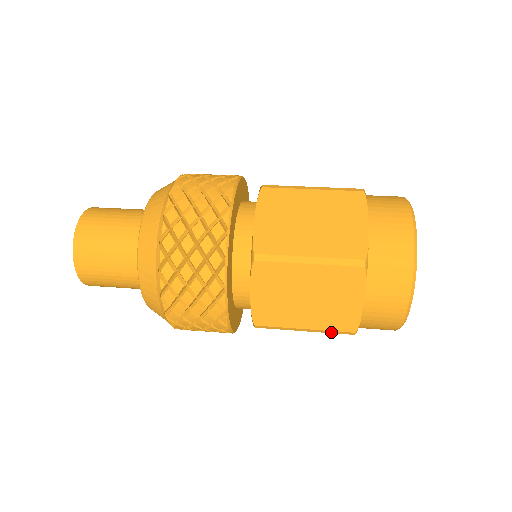
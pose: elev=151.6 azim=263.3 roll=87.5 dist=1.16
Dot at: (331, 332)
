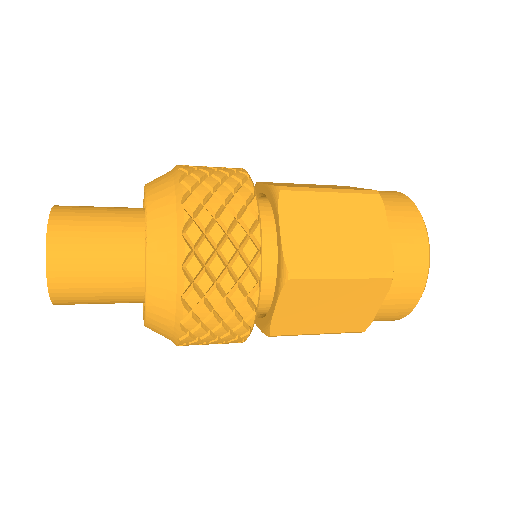
Dot at: occluded
